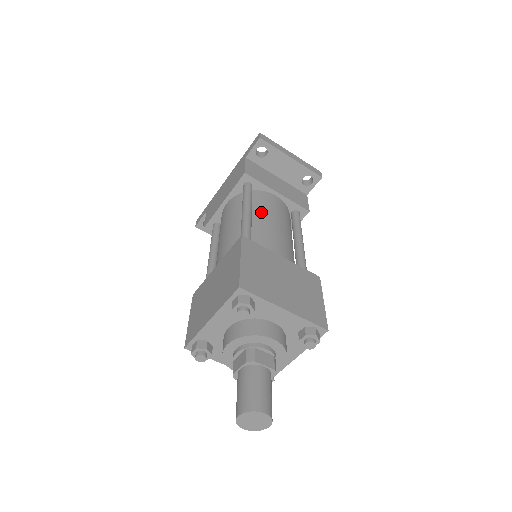
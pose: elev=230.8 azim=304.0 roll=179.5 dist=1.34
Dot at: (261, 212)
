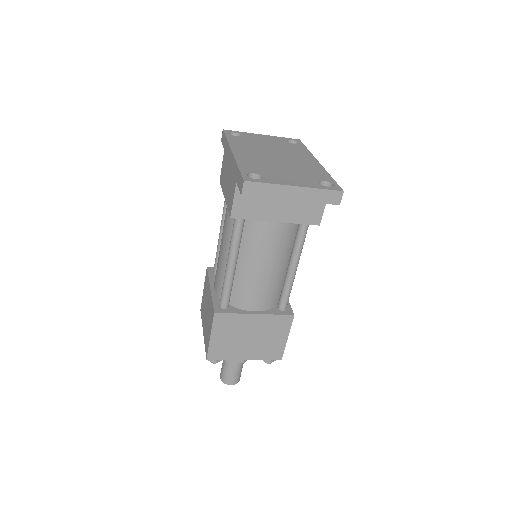
Dot at: (249, 255)
